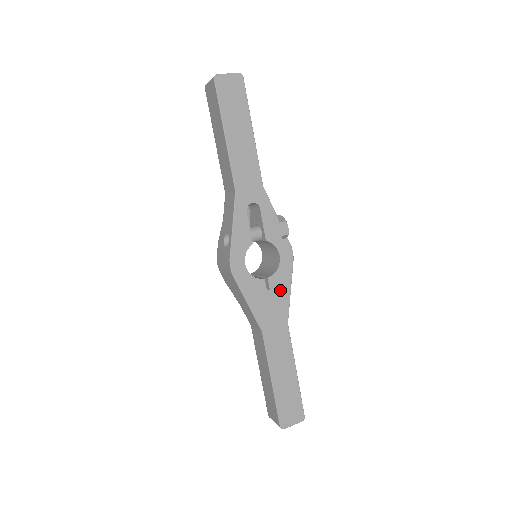
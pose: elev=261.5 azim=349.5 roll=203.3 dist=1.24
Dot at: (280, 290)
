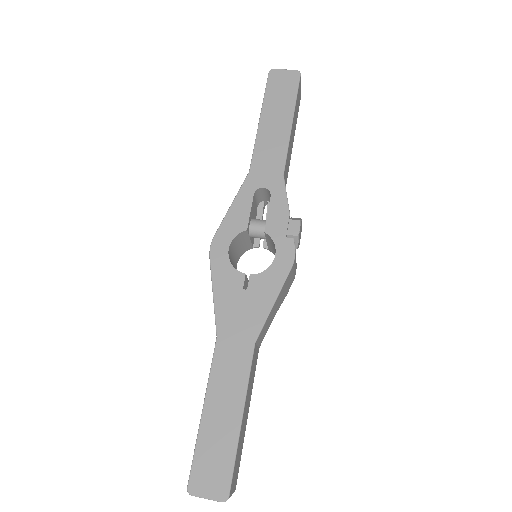
Dot at: (260, 296)
